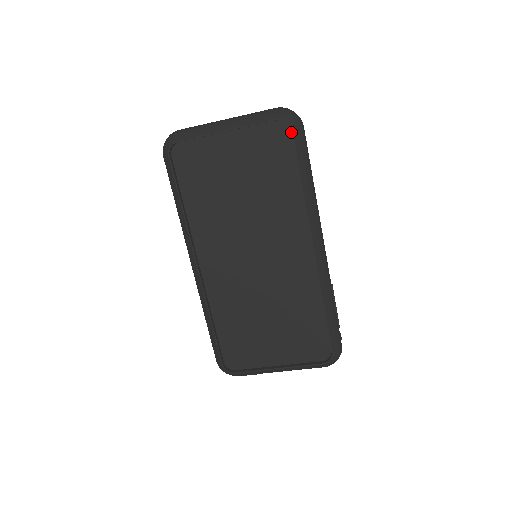
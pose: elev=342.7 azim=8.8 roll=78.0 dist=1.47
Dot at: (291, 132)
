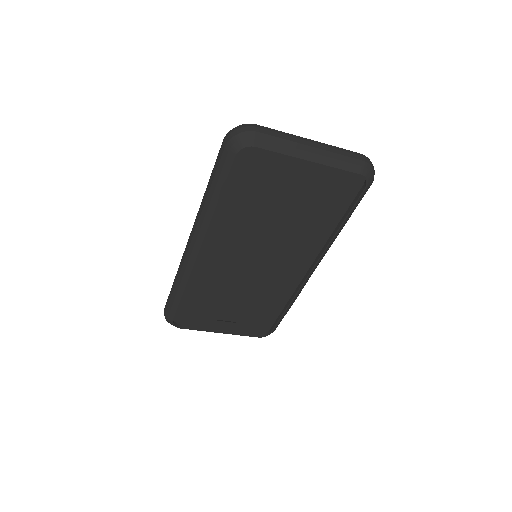
Dot at: (361, 186)
